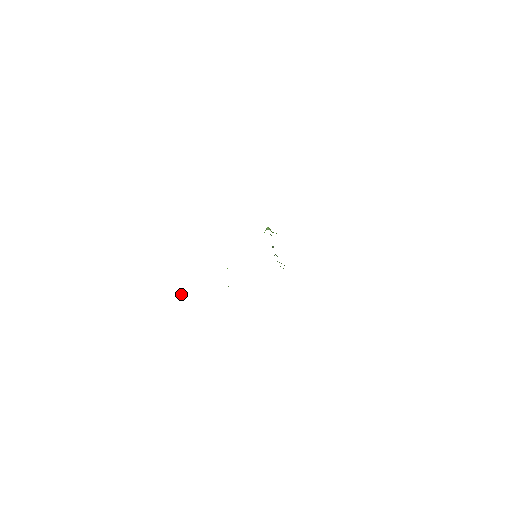
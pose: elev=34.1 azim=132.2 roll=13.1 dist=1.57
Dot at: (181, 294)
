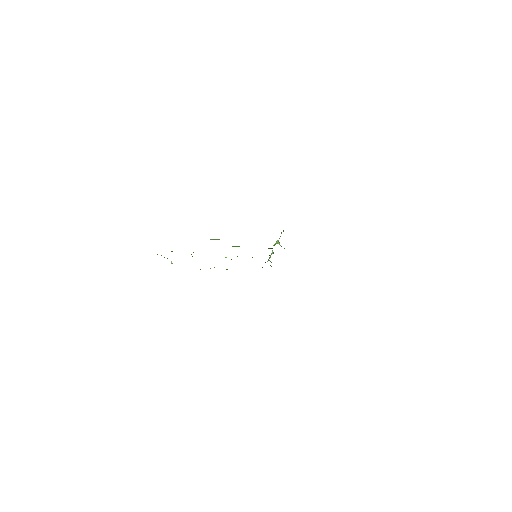
Dot at: (172, 263)
